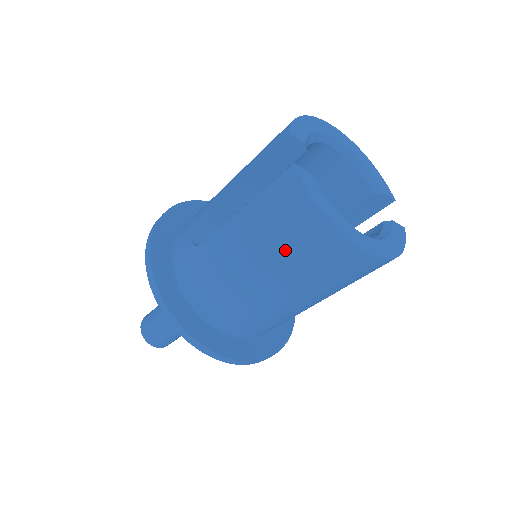
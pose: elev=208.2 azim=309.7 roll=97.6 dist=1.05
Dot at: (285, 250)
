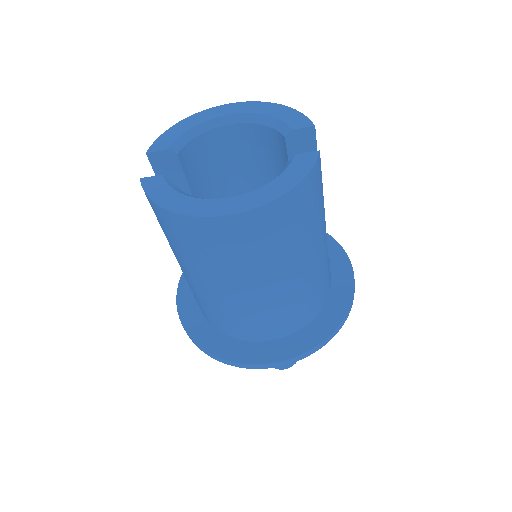
Dot at: (185, 252)
